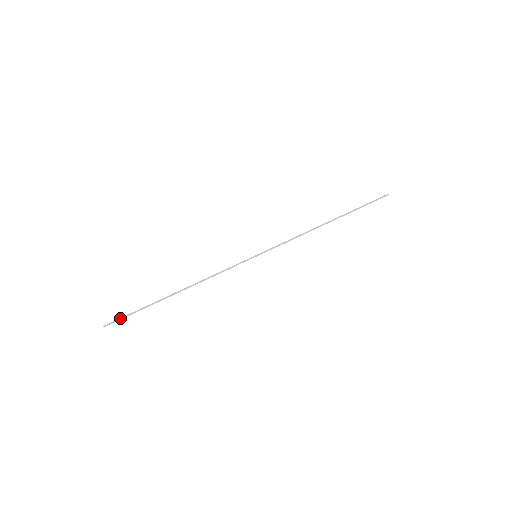
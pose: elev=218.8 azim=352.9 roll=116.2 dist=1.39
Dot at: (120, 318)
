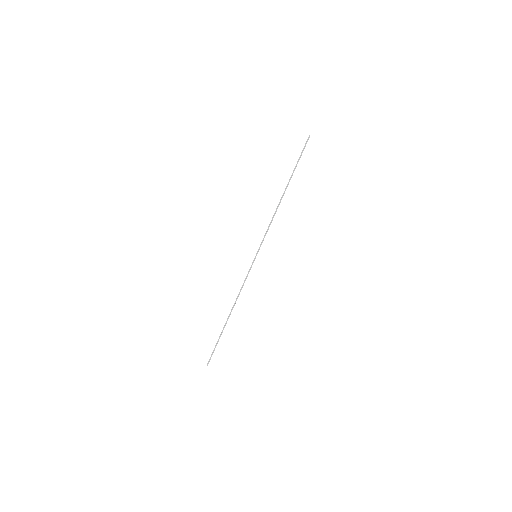
Dot at: (211, 354)
